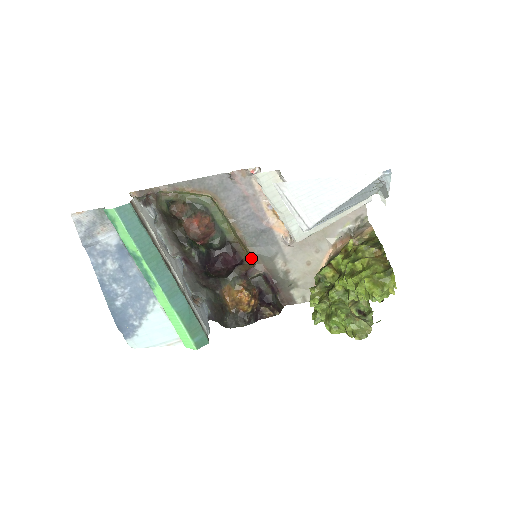
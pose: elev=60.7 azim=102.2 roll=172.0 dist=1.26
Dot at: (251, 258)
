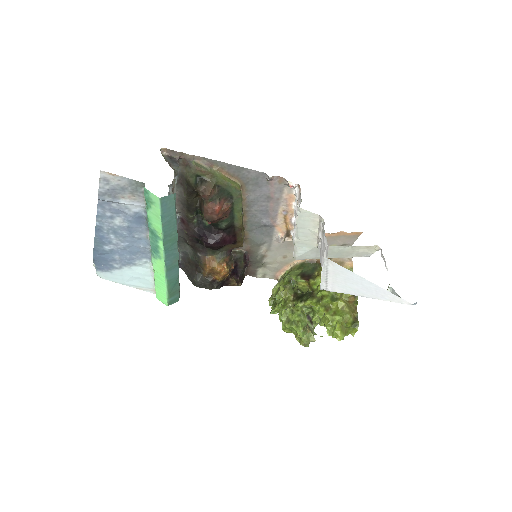
Dot at: (243, 240)
